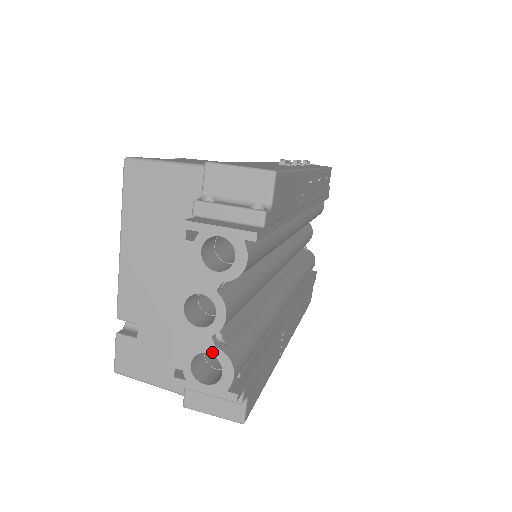
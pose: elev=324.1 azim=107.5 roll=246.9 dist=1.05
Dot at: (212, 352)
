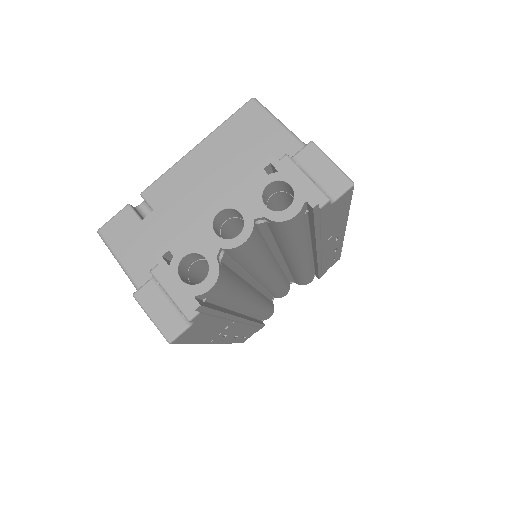
Dot at: (210, 259)
